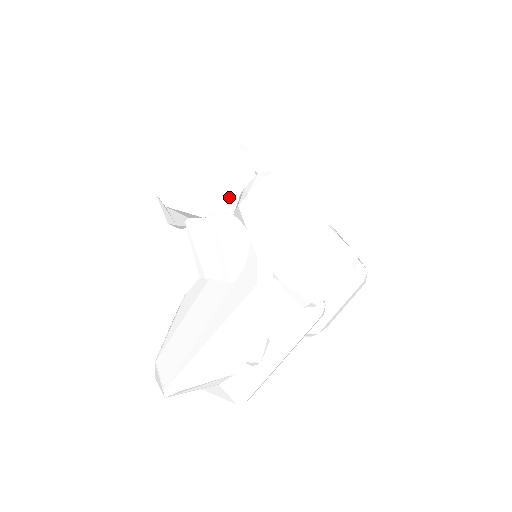
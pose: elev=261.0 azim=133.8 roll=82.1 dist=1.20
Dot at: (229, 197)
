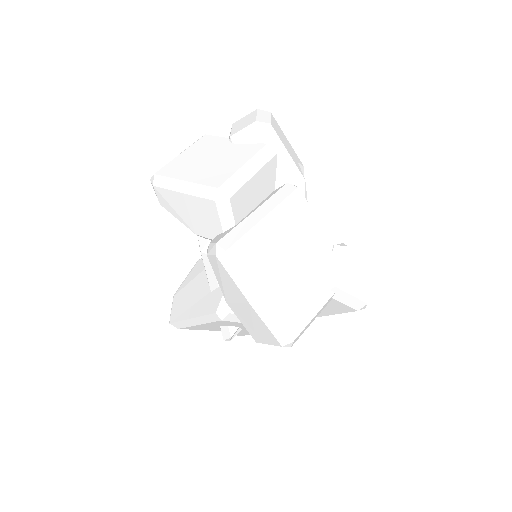
Dot at: (208, 232)
